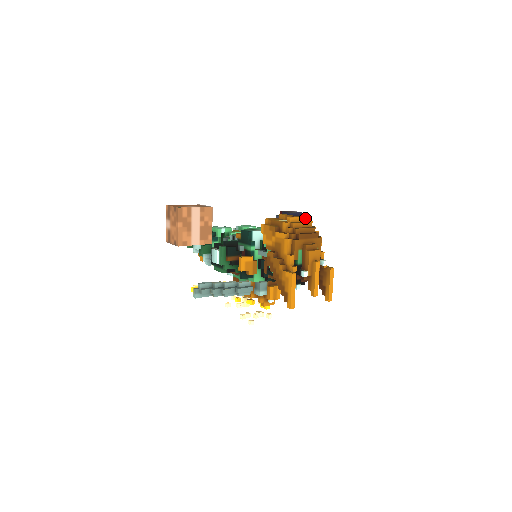
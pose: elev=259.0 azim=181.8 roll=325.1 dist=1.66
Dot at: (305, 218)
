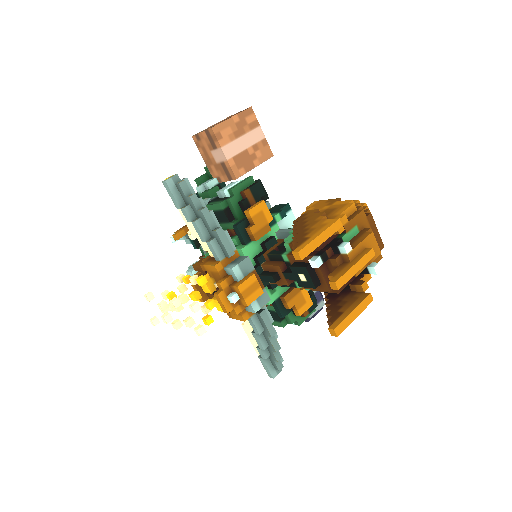
Dot at: occluded
